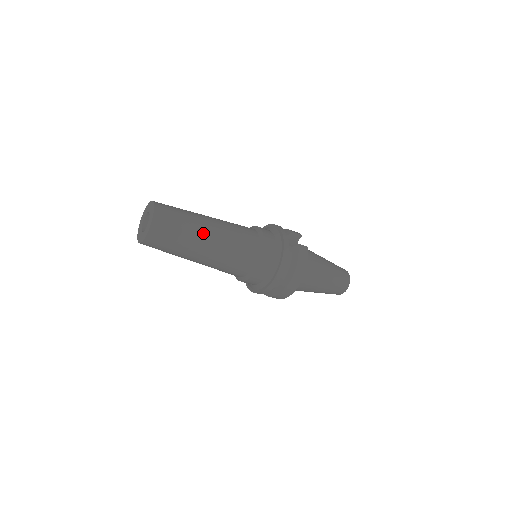
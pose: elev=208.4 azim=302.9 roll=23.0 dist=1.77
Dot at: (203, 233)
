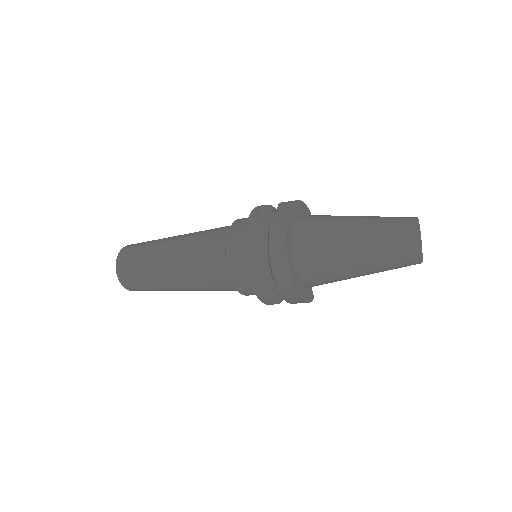
Dot at: (161, 257)
